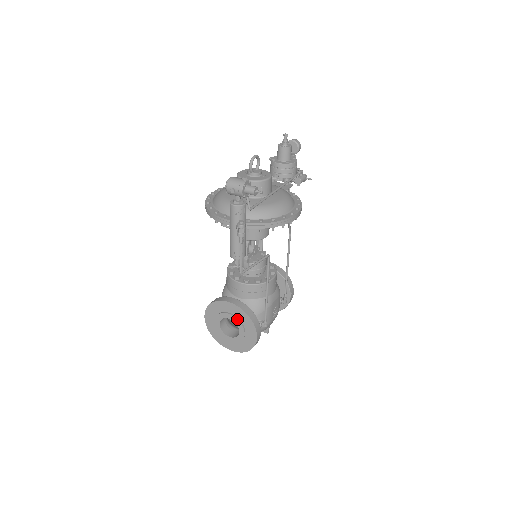
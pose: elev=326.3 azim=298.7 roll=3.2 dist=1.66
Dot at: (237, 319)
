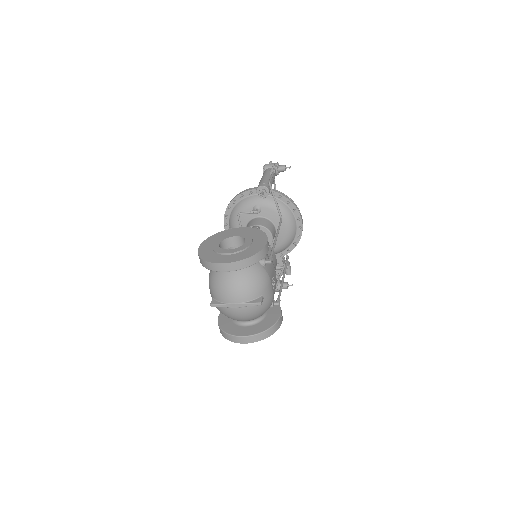
Dot at: (246, 234)
